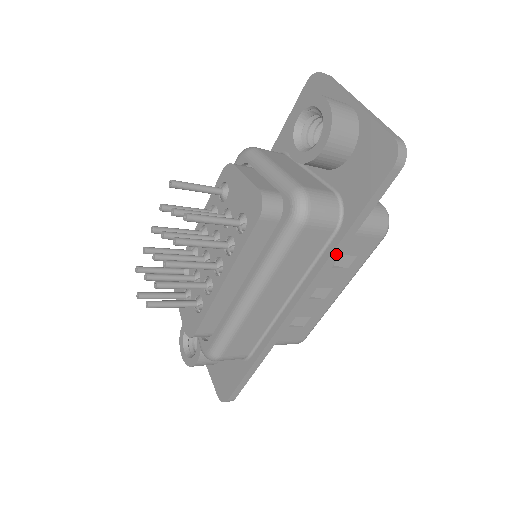
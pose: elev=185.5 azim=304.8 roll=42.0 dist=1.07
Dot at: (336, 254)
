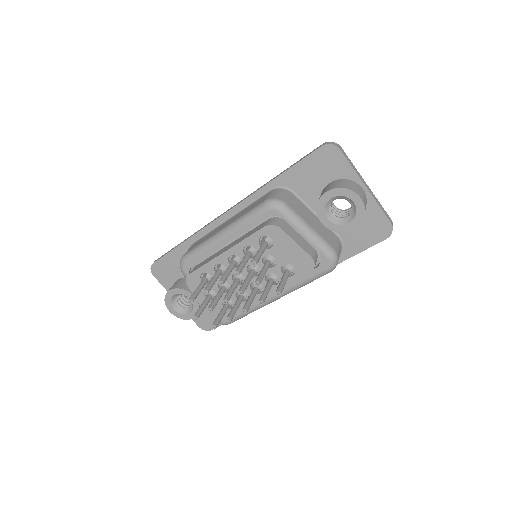
Dot at: occluded
